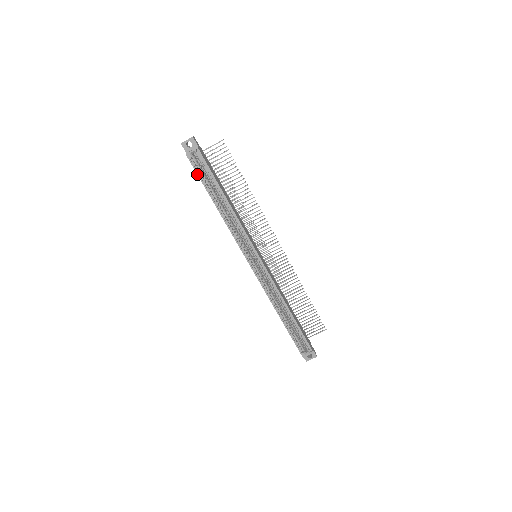
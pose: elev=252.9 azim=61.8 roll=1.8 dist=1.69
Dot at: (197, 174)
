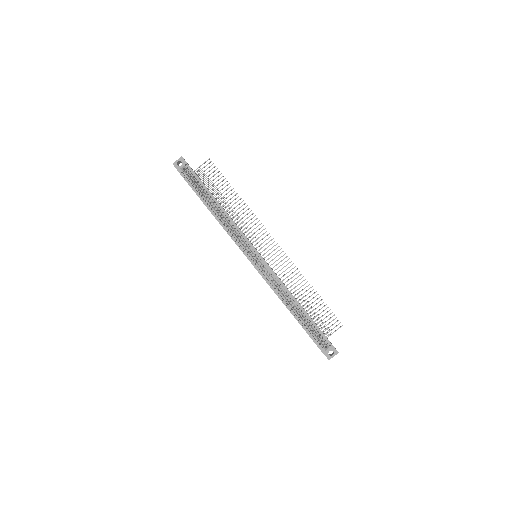
Dot at: (189, 185)
